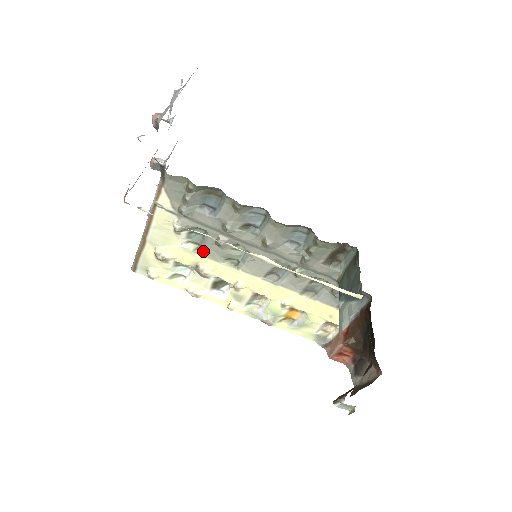
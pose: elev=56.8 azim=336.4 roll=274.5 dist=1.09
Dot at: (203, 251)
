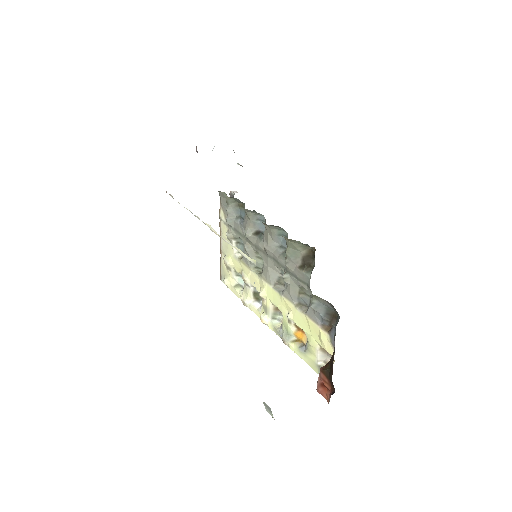
Dot at: (243, 259)
